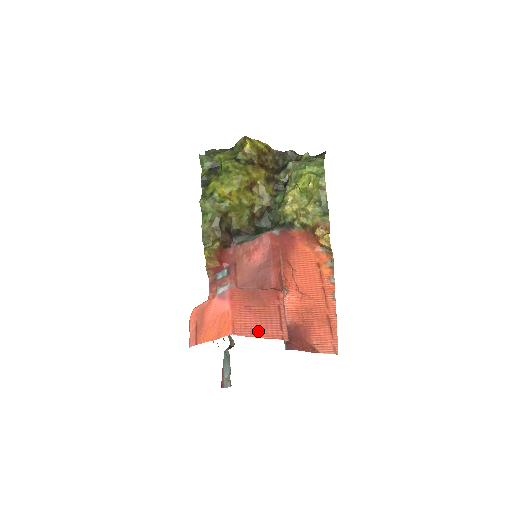
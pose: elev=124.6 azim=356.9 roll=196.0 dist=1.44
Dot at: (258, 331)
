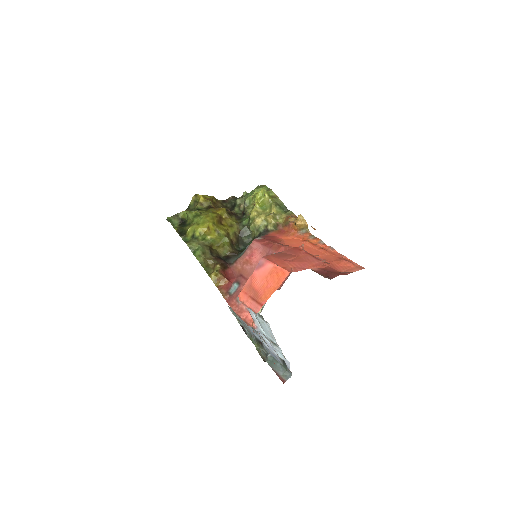
Dot at: (305, 266)
